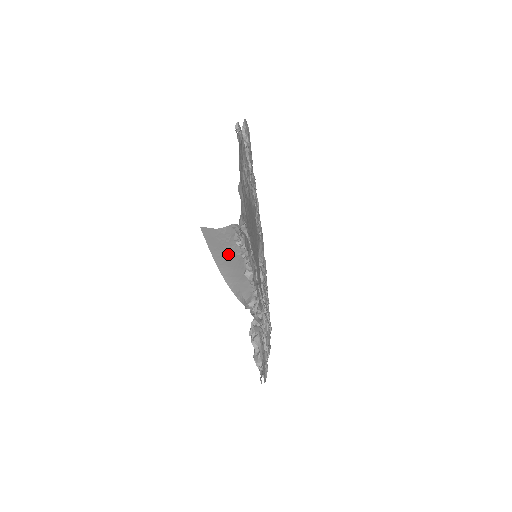
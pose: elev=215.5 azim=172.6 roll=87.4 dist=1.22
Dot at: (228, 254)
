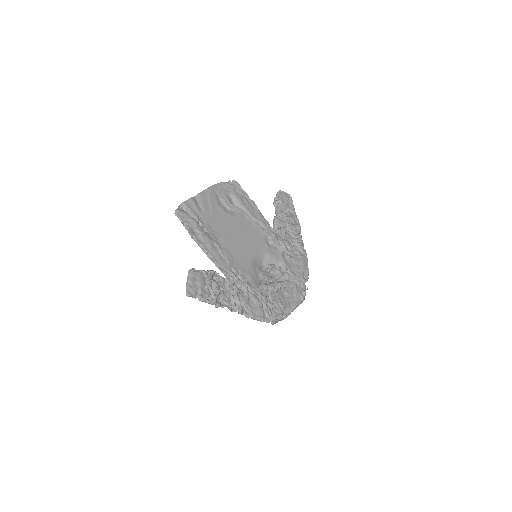
Dot at: occluded
